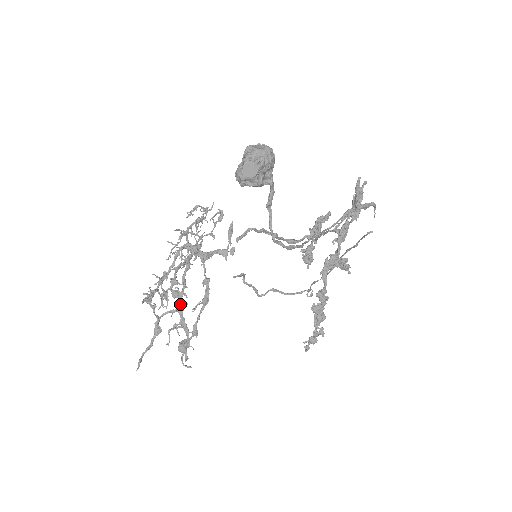
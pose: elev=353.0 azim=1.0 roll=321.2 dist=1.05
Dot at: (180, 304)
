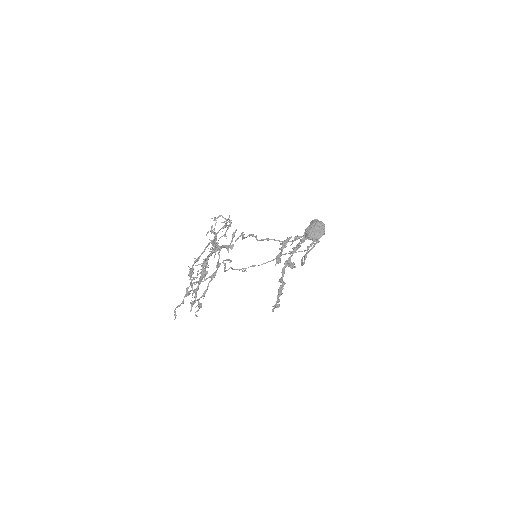
Dot at: (202, 278)
